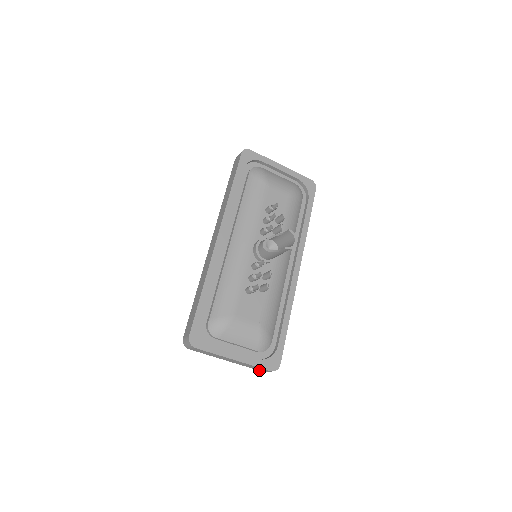
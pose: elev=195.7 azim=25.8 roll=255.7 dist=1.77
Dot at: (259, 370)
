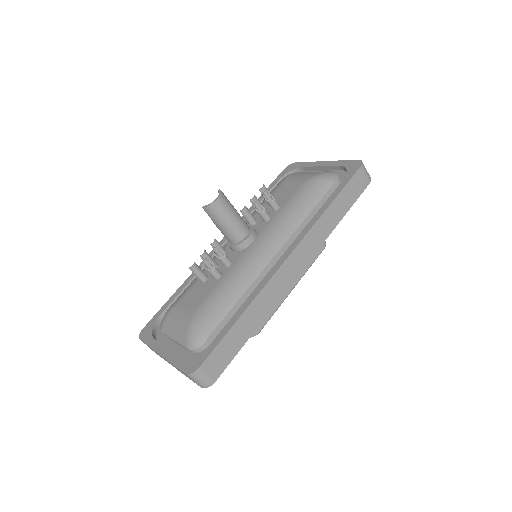
Dot at: occluded
